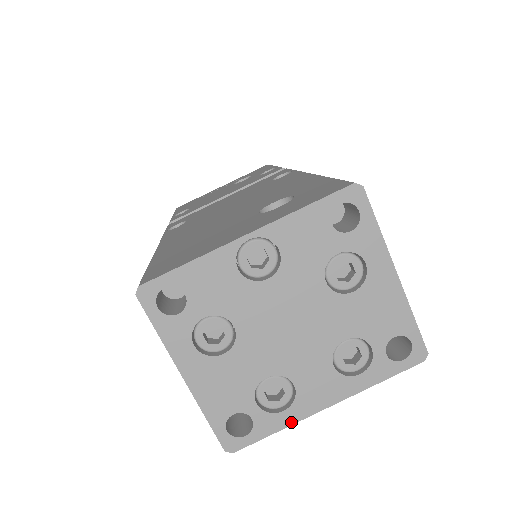
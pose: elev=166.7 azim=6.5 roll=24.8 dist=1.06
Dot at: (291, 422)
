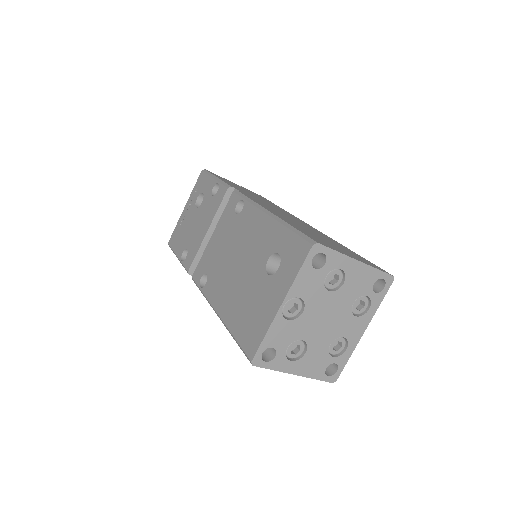
Dot at: (352, 350)
